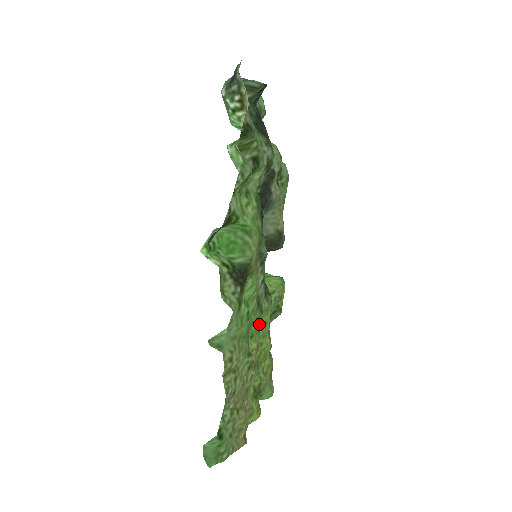
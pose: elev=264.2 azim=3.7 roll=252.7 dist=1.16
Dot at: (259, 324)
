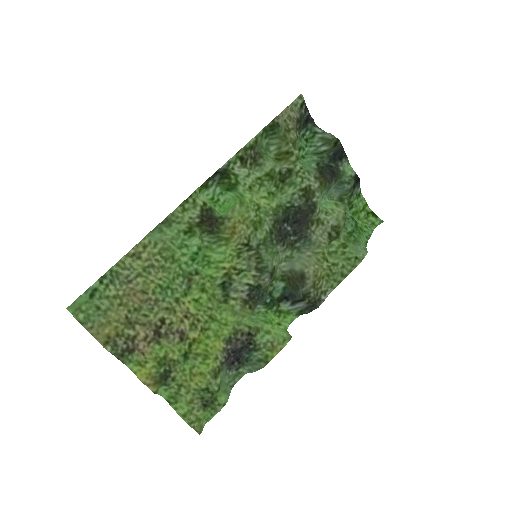
Dot at: (217, 313)
